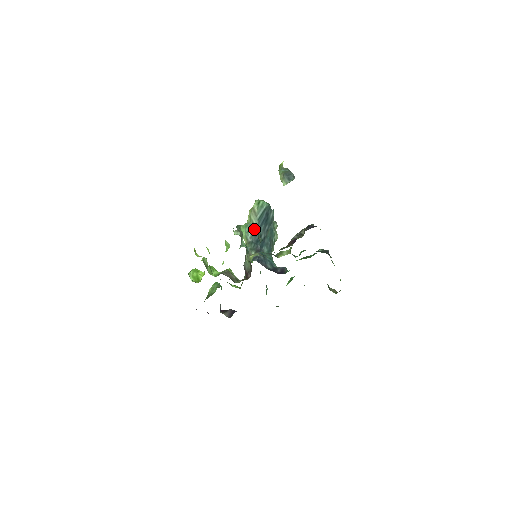
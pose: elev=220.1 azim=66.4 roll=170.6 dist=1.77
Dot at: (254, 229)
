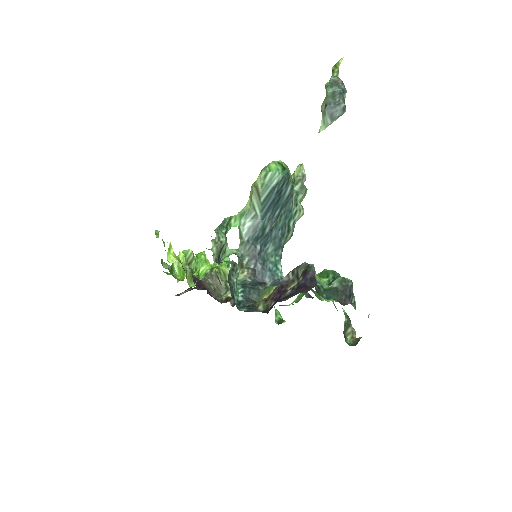
Dot at: (254, 218)
